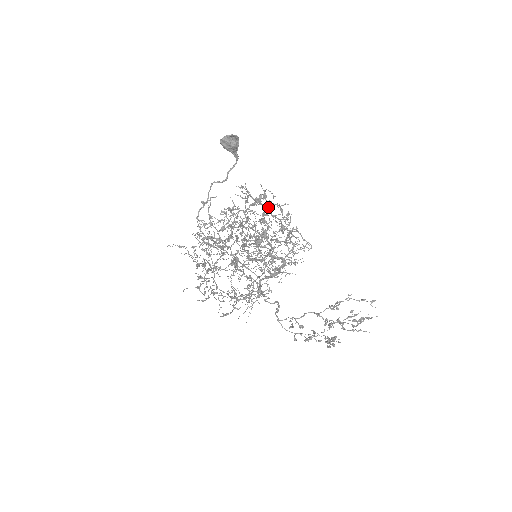
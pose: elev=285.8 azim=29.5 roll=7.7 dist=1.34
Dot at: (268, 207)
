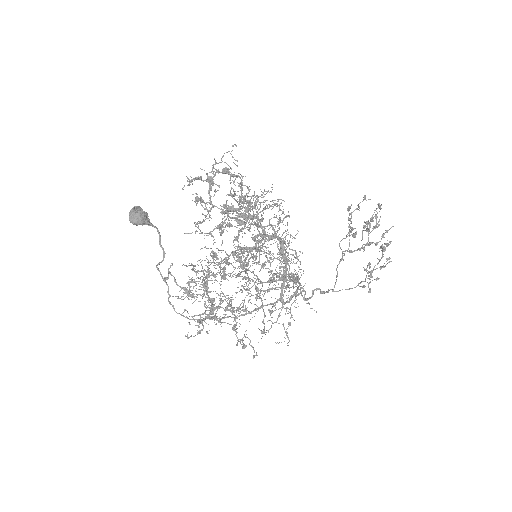
Dot at: (224, 162)
